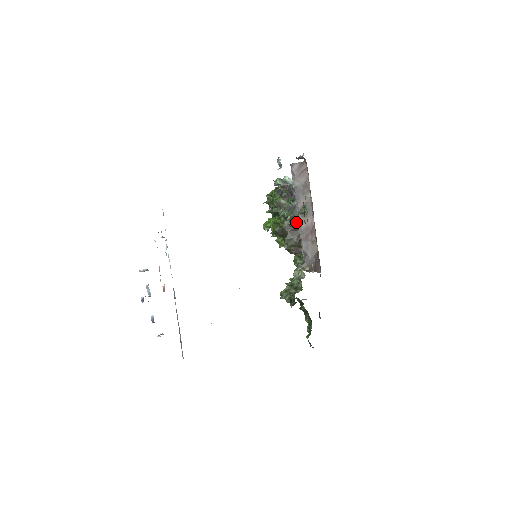
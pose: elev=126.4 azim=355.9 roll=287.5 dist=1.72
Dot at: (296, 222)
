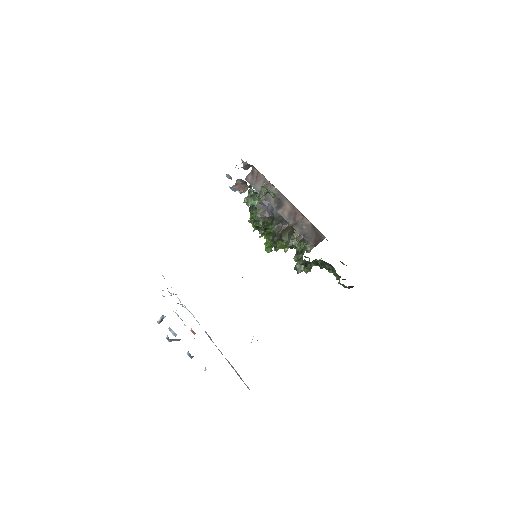
Dot at: (281, 219)
